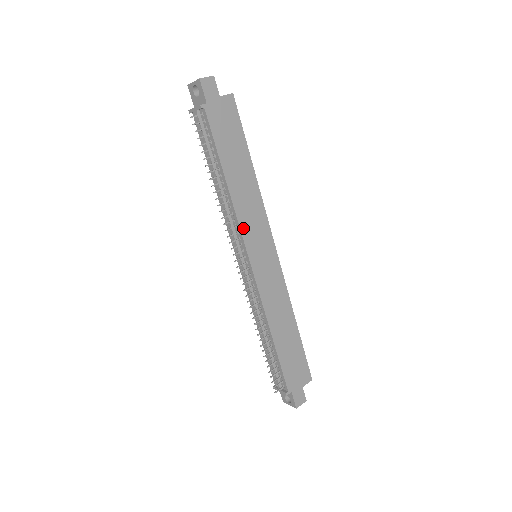
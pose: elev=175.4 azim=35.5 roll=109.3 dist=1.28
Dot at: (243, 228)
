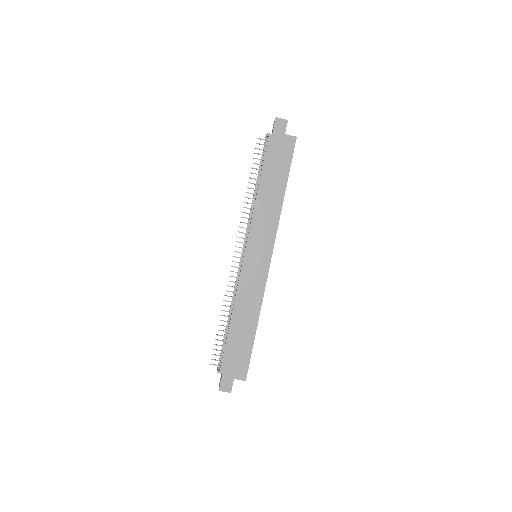
Dot at: (253, 227)
